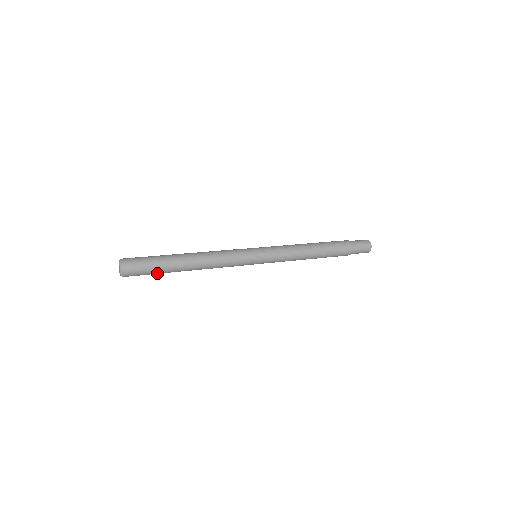
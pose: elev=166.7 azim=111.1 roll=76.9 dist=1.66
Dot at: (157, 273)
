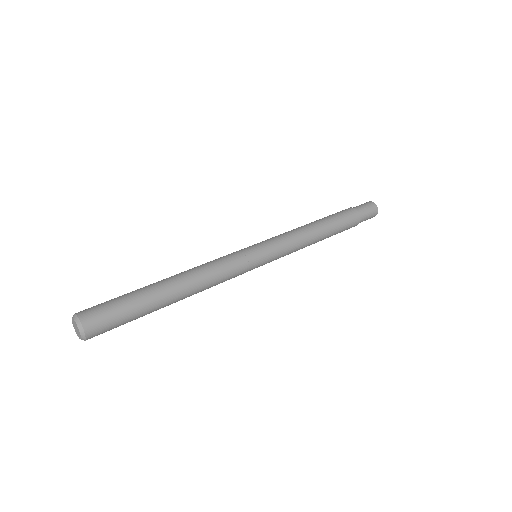
Dot at: occluded
